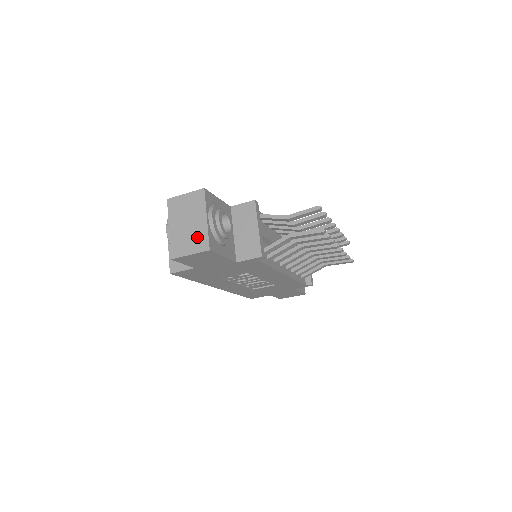
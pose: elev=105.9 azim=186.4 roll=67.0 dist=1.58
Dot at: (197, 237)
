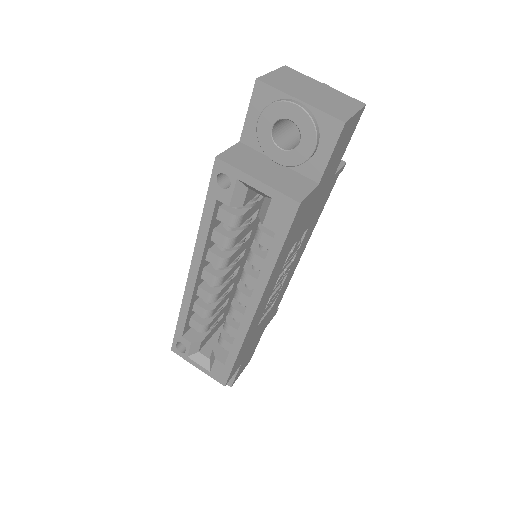
Dot at: (340, 98)
